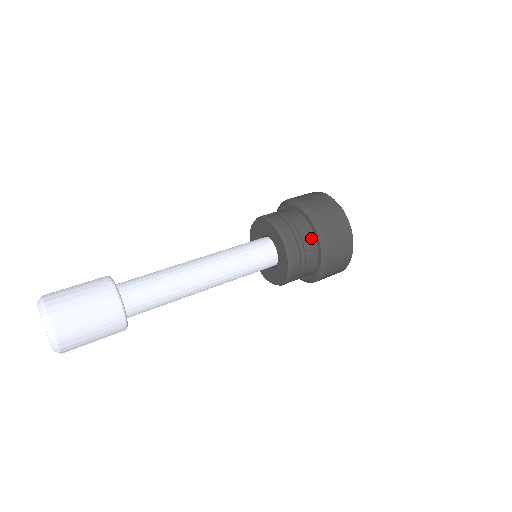
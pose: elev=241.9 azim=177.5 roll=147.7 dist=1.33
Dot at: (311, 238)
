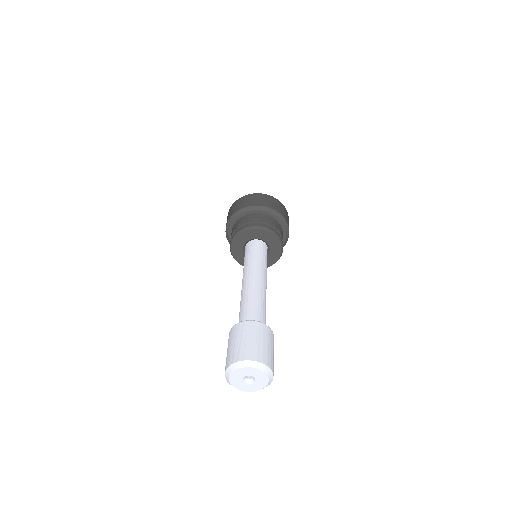
Dot at: (283, 234)
